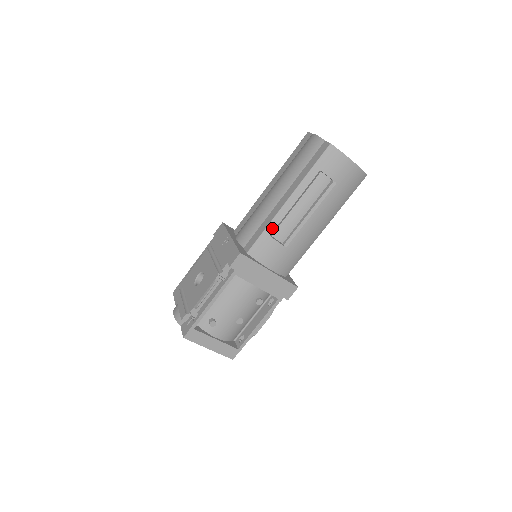
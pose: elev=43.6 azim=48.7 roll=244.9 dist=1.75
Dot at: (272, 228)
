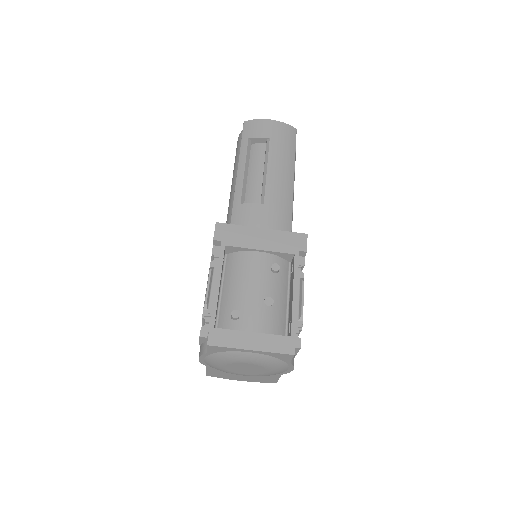
Dot at: (238, 197)
